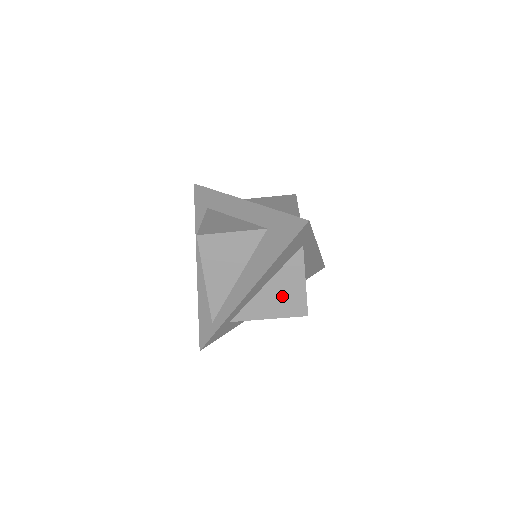
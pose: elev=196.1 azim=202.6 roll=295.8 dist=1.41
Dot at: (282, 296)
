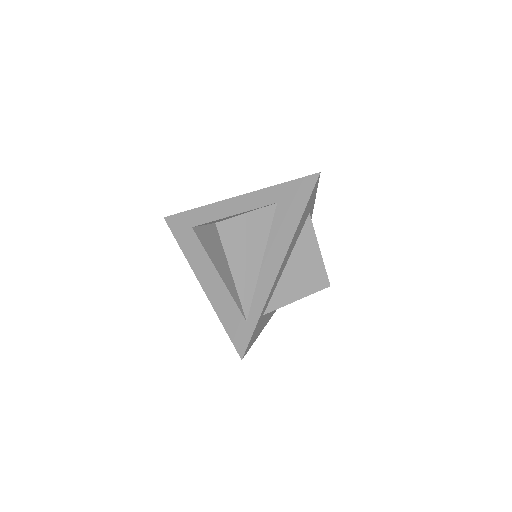
Dot at: (304, 271)
